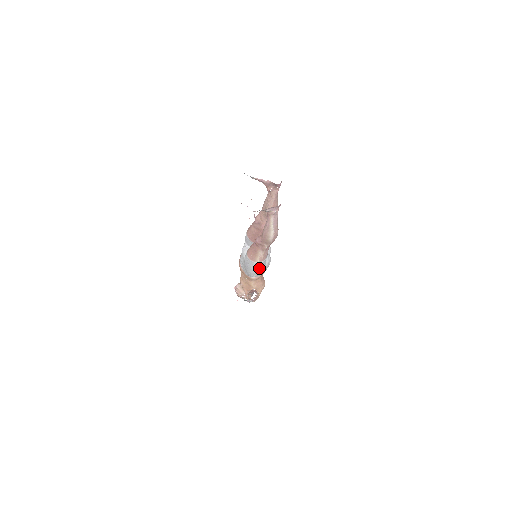
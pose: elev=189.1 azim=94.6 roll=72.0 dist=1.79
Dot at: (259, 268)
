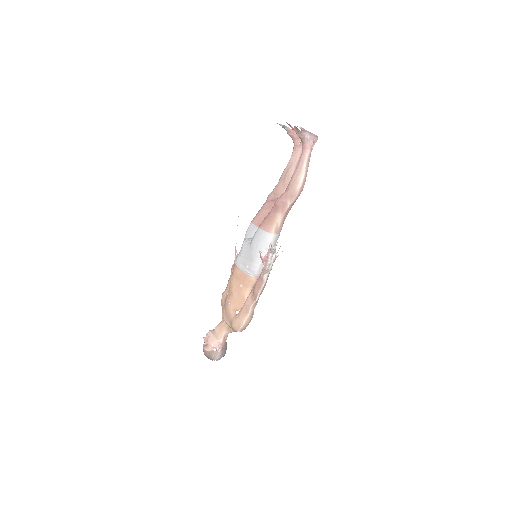
Dot at: occluded
